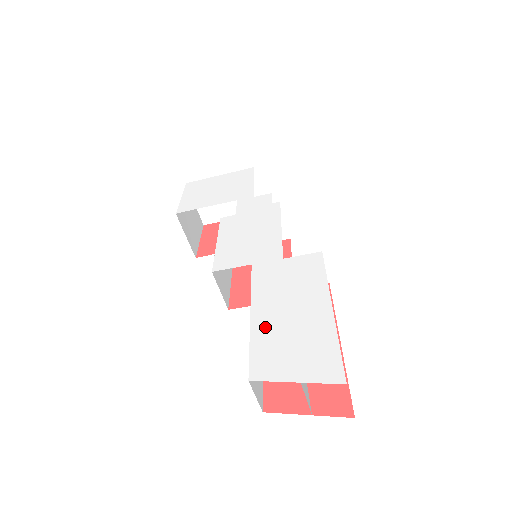
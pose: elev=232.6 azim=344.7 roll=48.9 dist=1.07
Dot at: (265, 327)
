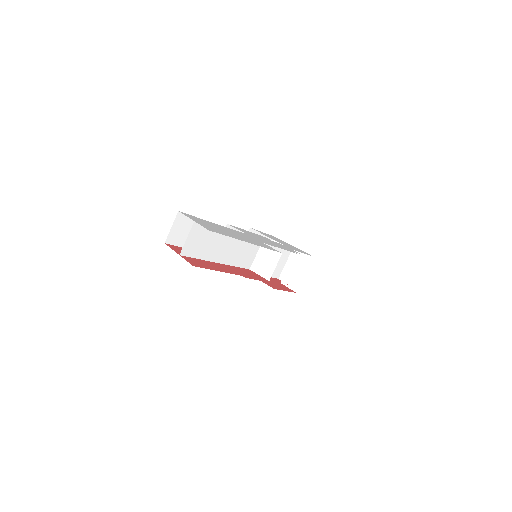
Dot at: (213, 224)
